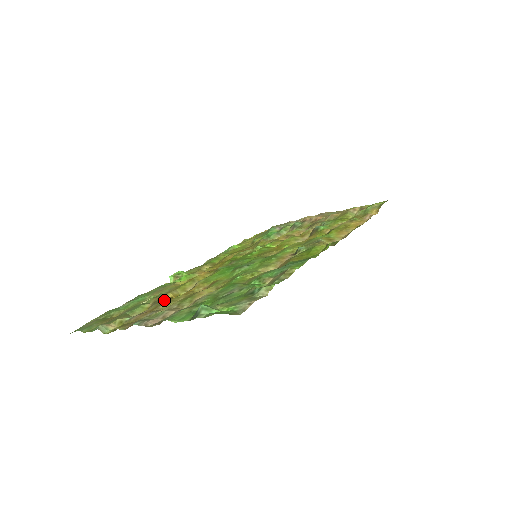
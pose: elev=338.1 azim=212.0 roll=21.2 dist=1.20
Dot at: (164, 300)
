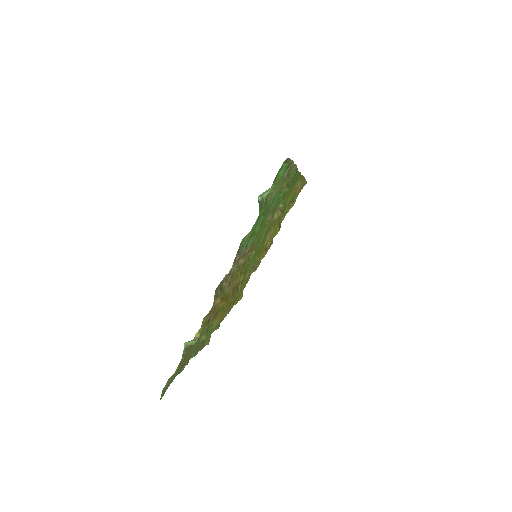
Dot at: occluded
